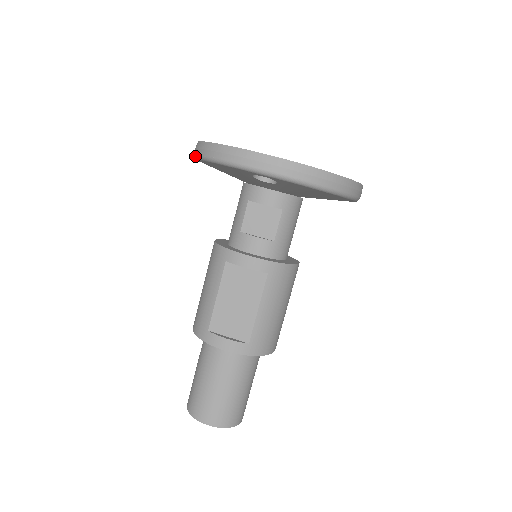
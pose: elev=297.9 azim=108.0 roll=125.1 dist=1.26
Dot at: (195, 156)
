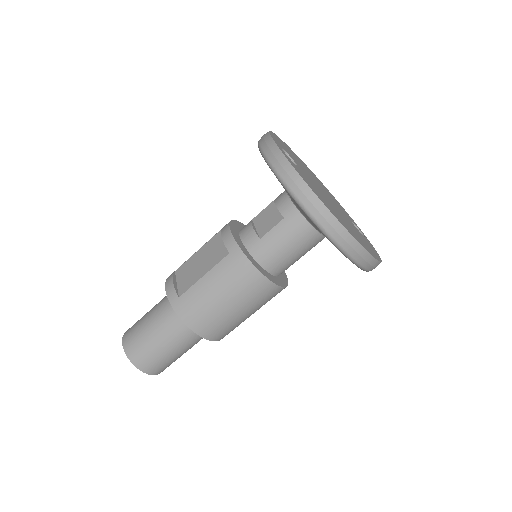
Dot at: occluded
